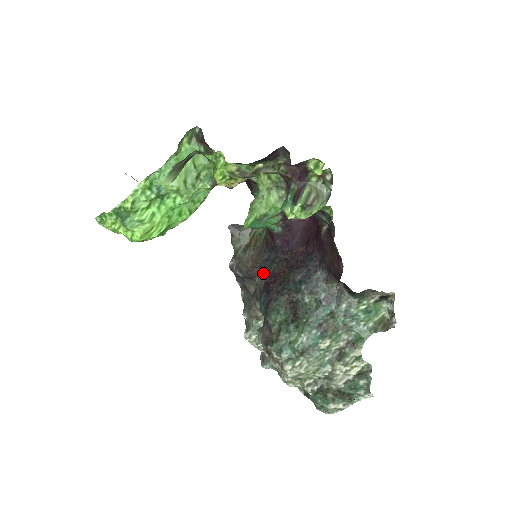
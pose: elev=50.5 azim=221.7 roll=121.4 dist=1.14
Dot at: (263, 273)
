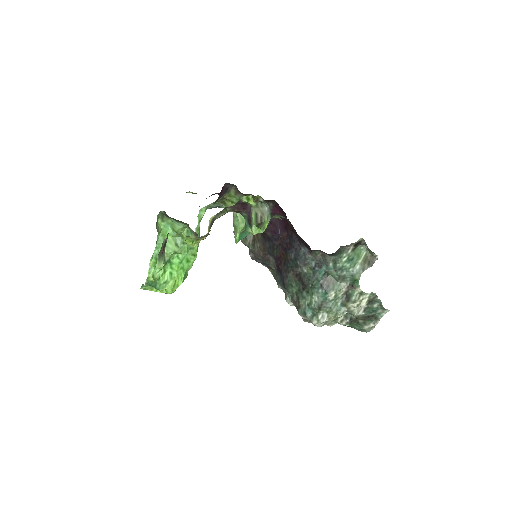
Dot at: (272, 257)
